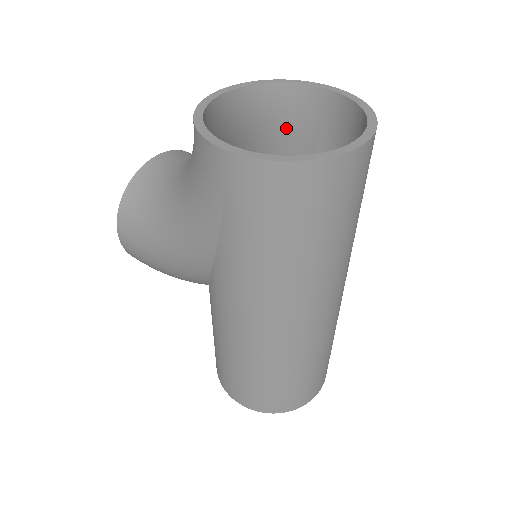
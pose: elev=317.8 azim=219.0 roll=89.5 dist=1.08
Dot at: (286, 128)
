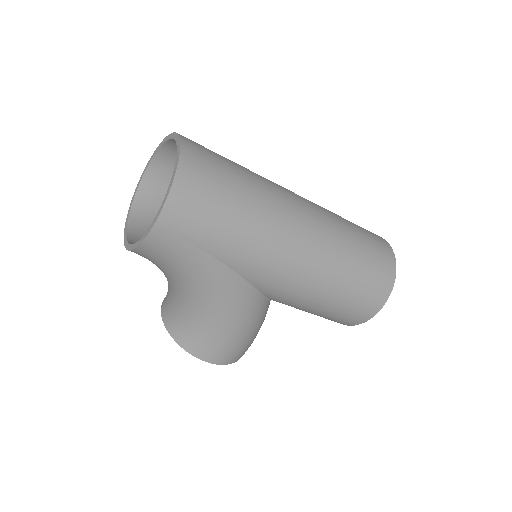
Dot at: occluded
